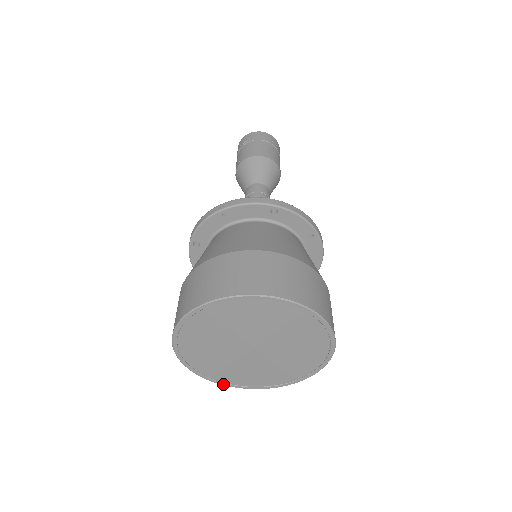
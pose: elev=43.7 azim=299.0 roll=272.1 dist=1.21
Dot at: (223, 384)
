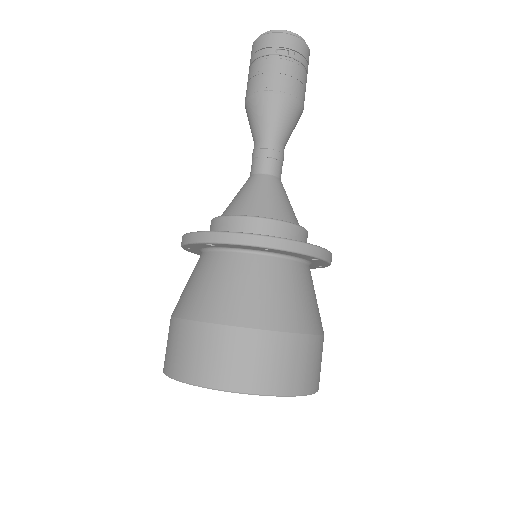
Dot at: occluded
